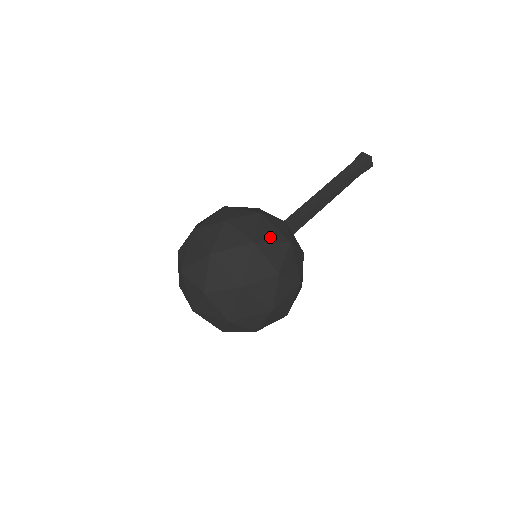
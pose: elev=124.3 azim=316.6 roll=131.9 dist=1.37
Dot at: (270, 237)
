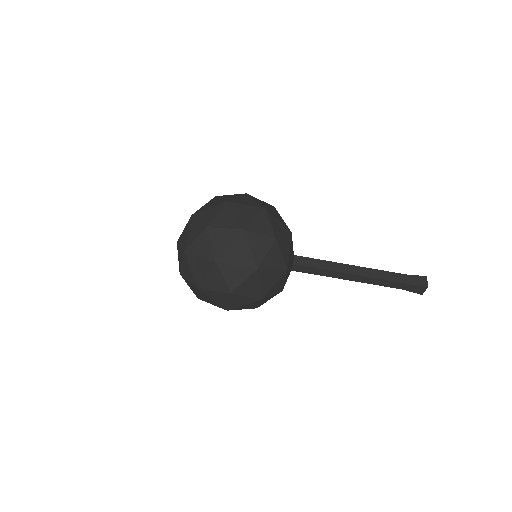
Dot at: (245, 308)
